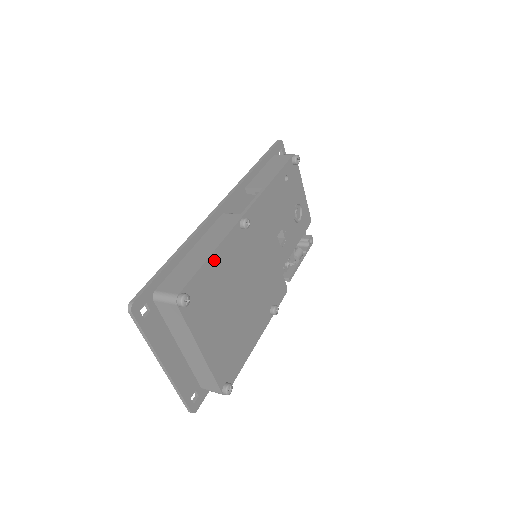
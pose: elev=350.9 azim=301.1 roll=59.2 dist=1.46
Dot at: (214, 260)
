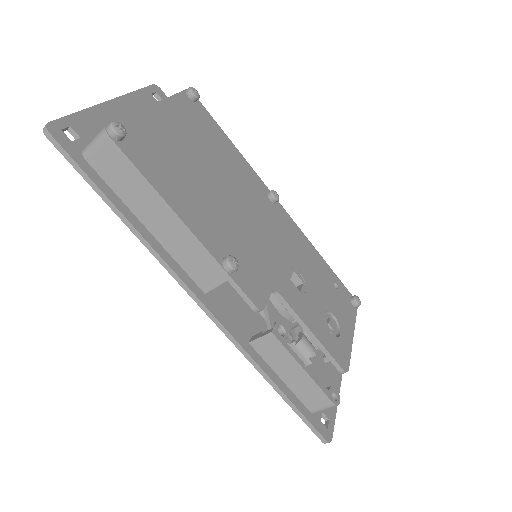
Dot at: (231, 147)
